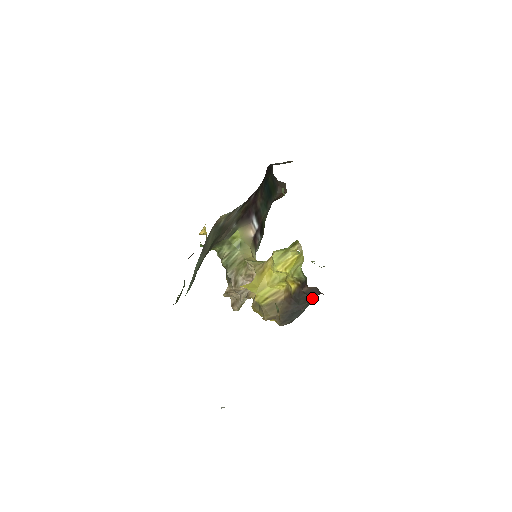
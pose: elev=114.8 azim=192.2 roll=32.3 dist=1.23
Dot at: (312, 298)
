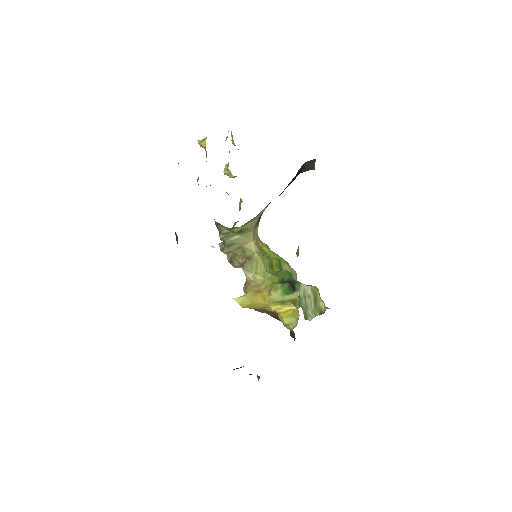
Dot at: occluded
